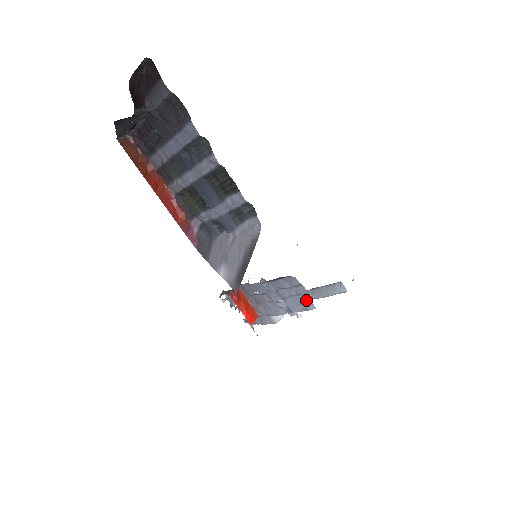
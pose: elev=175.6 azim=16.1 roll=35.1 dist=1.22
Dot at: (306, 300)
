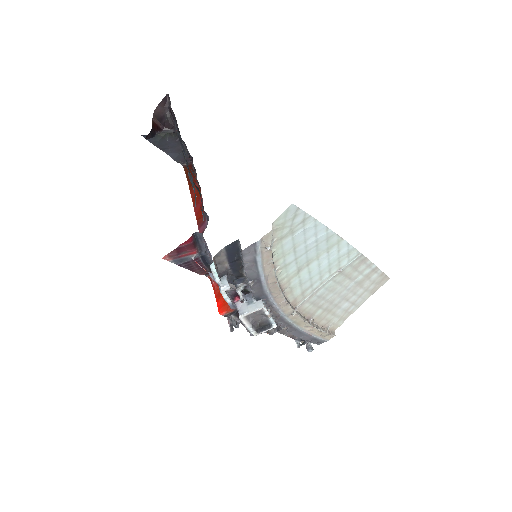
Dot at: (208, 258)
